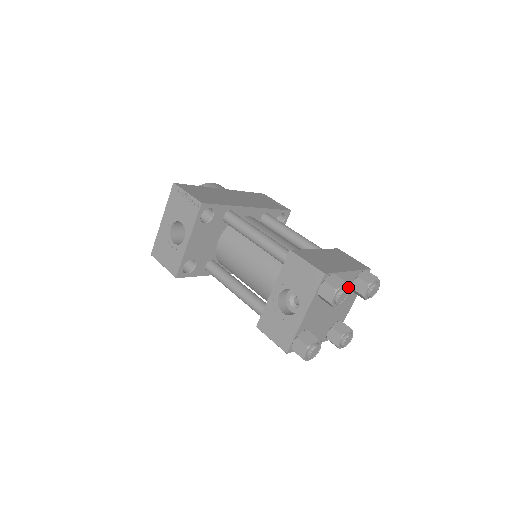
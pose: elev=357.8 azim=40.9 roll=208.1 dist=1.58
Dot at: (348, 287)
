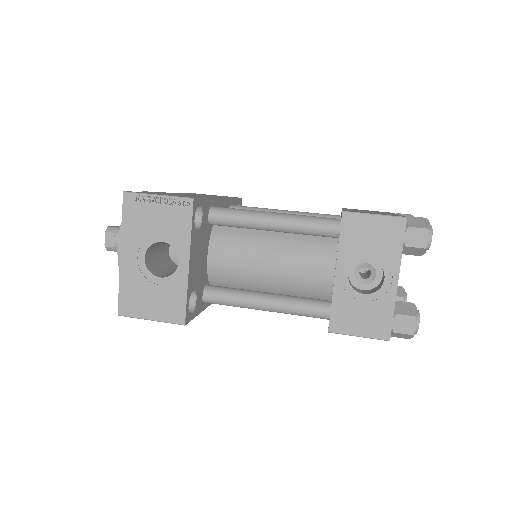
Dot at: occluded
